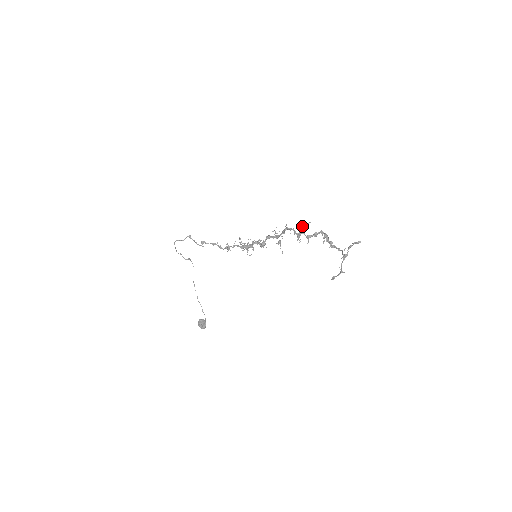
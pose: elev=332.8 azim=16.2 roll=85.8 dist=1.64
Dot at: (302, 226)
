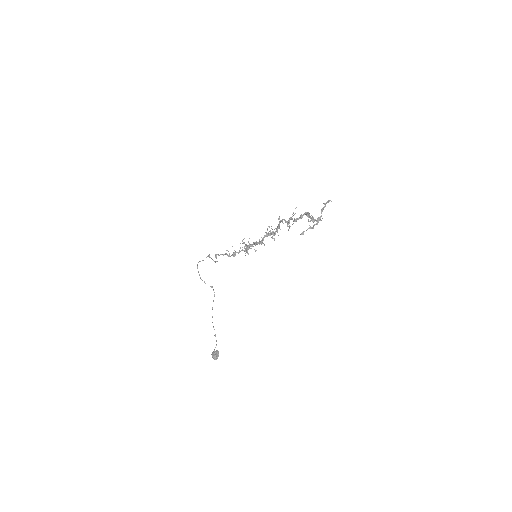
Dot at: occluded
